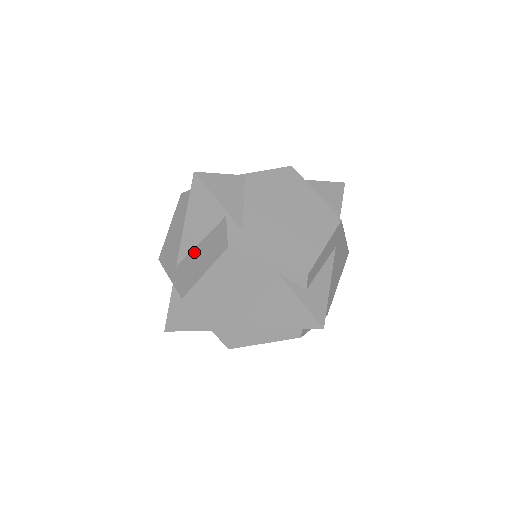
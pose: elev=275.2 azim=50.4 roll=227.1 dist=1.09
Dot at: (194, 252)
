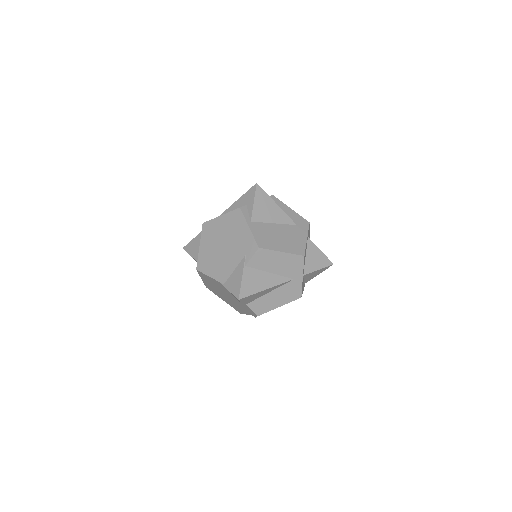
Dot at: occluded
